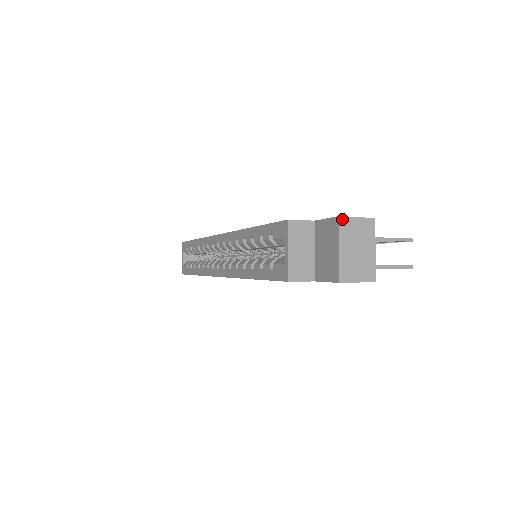
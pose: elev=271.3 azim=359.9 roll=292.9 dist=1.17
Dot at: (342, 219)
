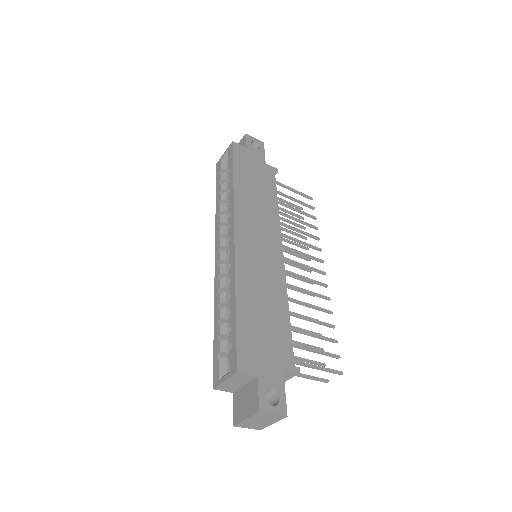
Dot at: (261, 413)
